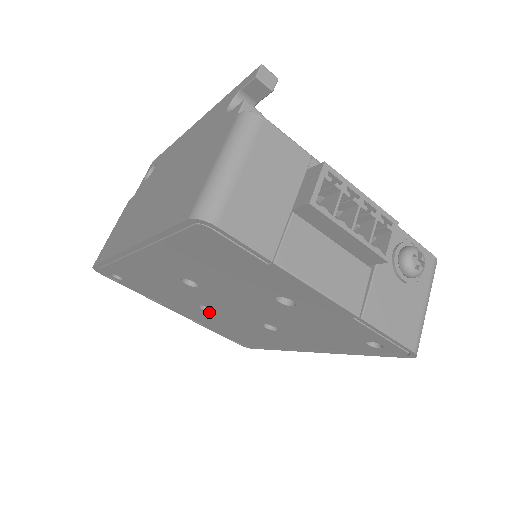
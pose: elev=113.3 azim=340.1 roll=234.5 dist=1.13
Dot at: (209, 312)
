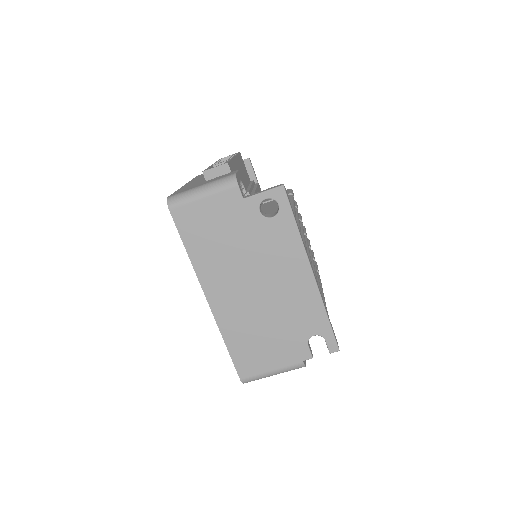
Dot at: occluded
